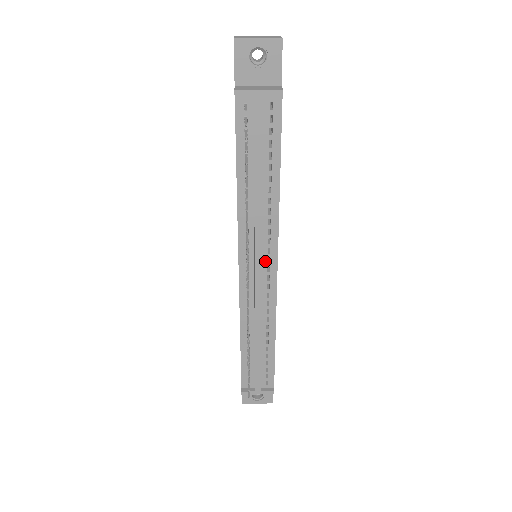
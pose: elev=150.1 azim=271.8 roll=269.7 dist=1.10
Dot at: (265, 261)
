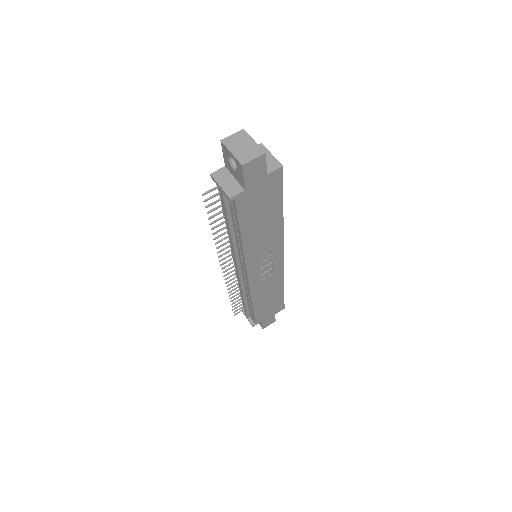
Dot at: (242, 267)
